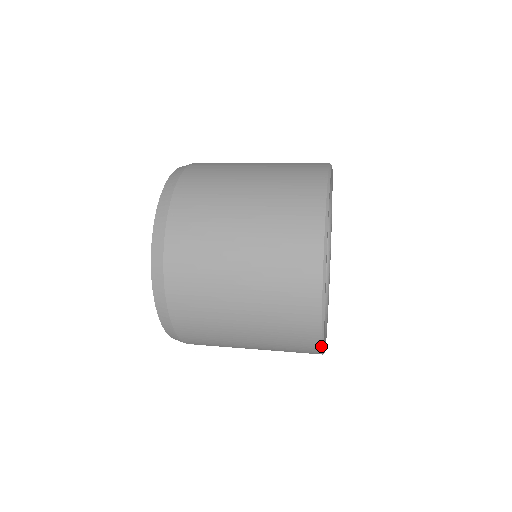
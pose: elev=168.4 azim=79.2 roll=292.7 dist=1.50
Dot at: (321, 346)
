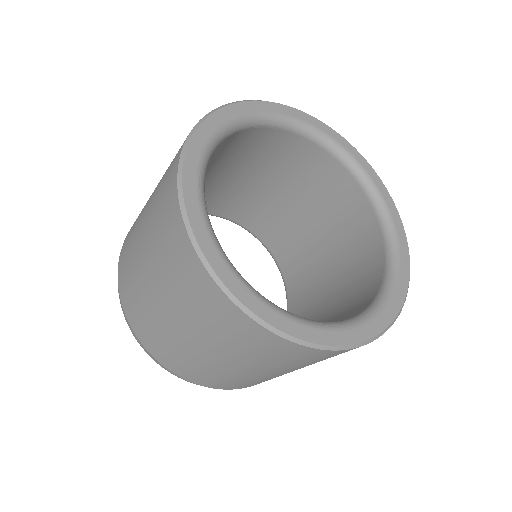
Dot at: (326, 350)
